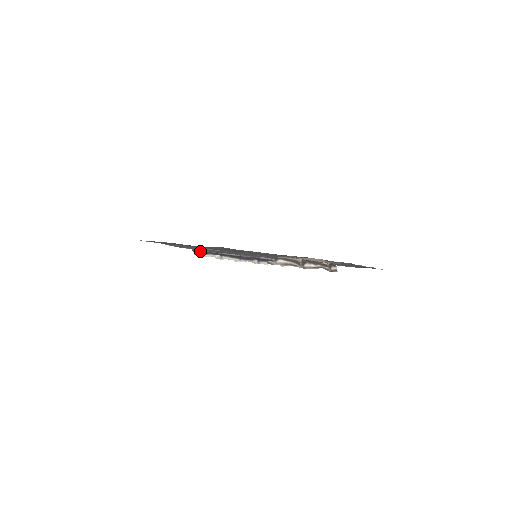
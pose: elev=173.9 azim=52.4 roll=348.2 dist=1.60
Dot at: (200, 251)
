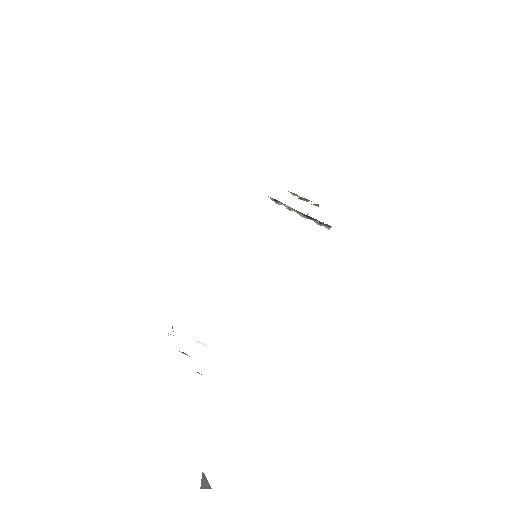
Dot at: occluded
